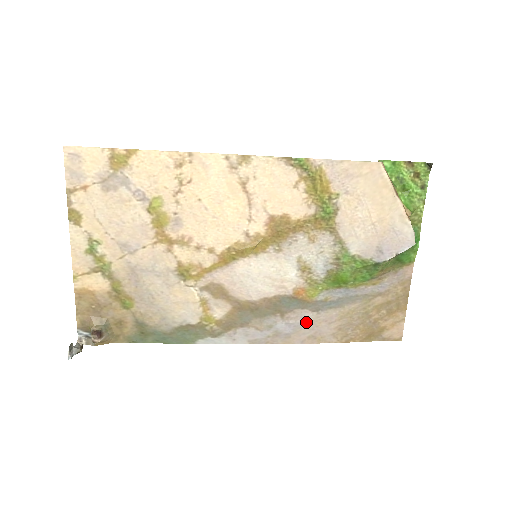
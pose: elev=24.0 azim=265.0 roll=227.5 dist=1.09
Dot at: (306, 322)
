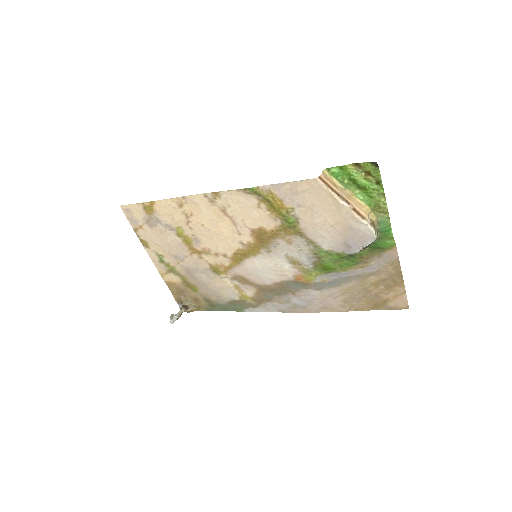
Dot at: (314, 298)
